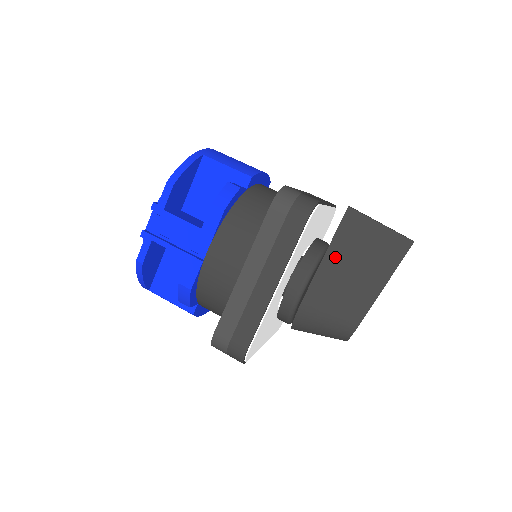
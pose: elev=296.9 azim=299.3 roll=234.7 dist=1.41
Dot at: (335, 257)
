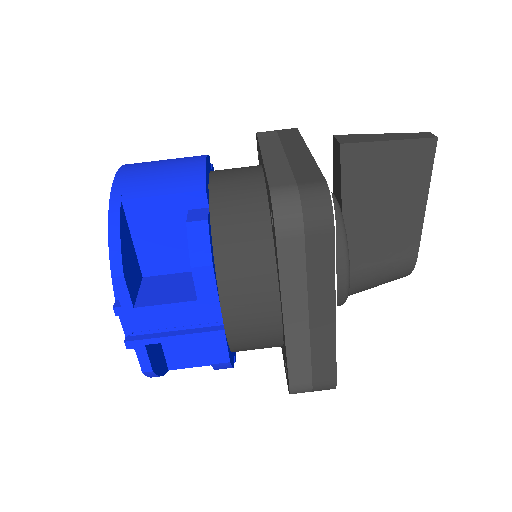
Dot at: (355, 211)
